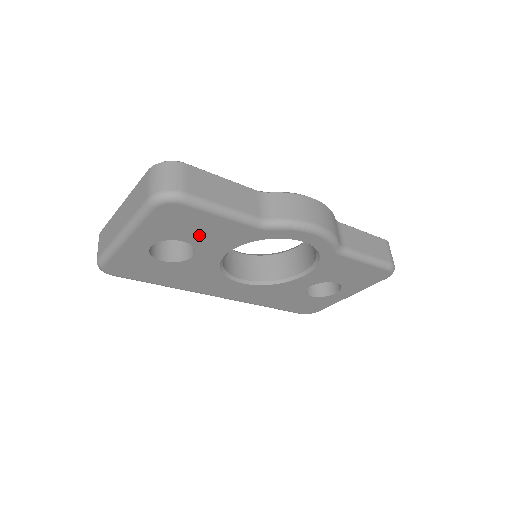
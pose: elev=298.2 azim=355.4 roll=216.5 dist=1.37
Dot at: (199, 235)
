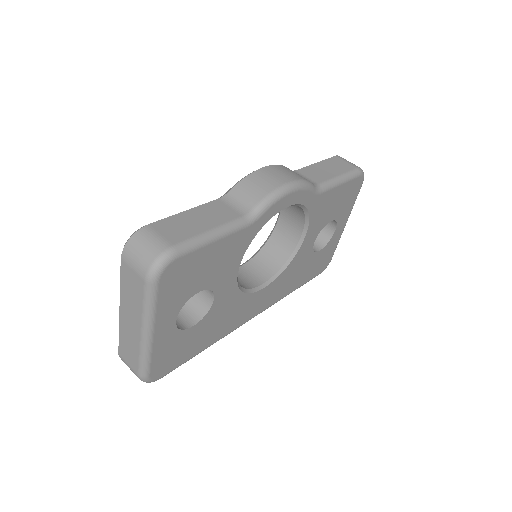
Dot at: (207, 275)
